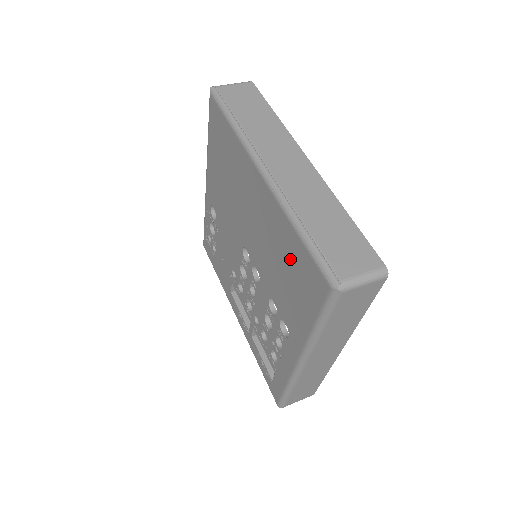
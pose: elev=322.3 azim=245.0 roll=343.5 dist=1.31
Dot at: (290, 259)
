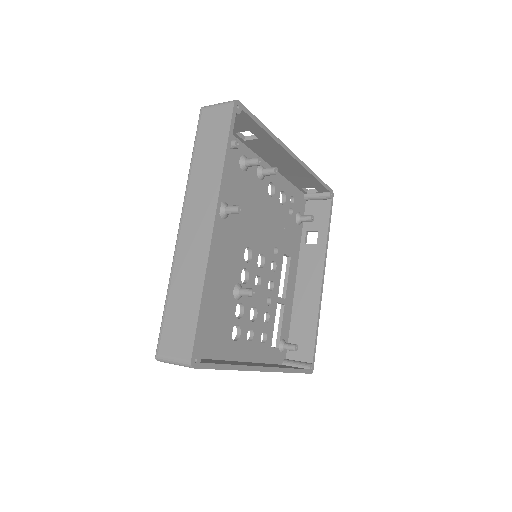
Dot at: occluded
